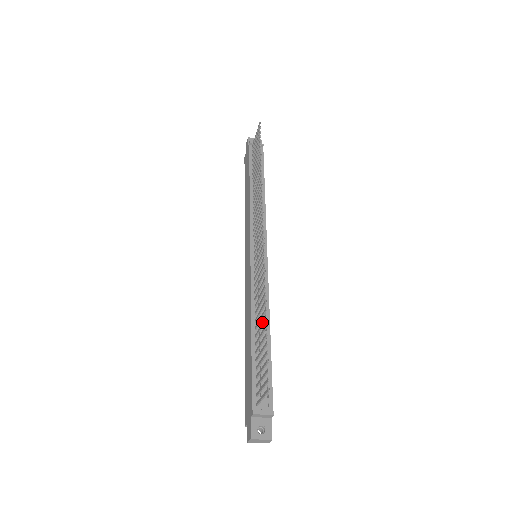
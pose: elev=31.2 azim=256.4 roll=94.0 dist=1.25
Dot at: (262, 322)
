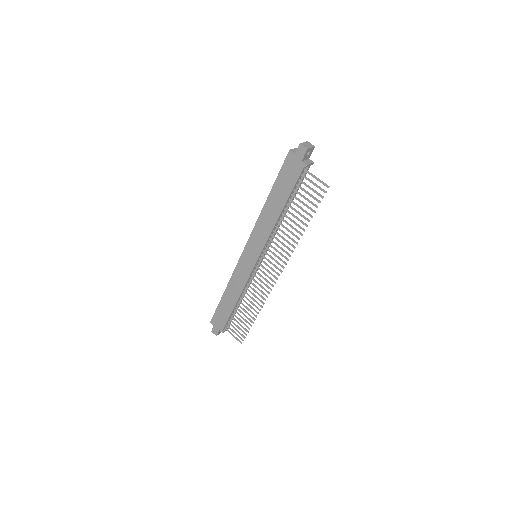
Dot at: (250, 315)
